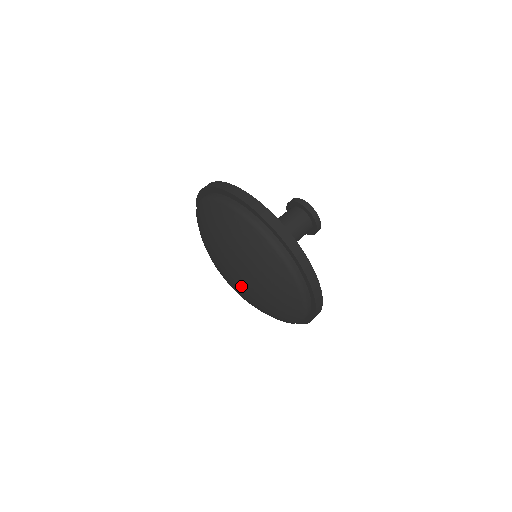
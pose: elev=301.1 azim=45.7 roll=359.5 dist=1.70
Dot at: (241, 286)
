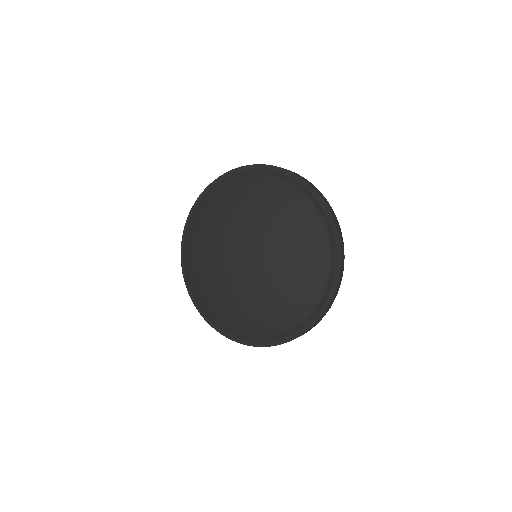
Dot at: (250, 262)
